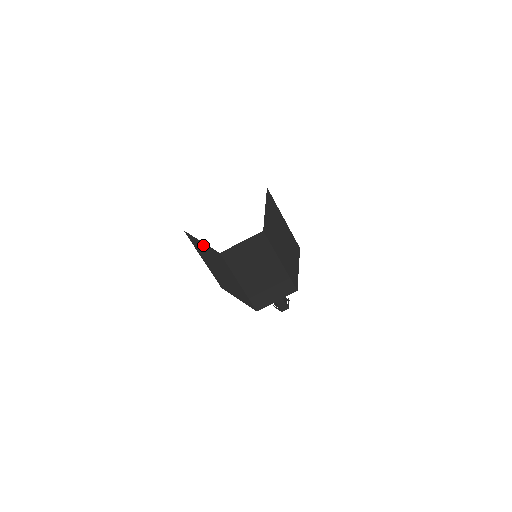
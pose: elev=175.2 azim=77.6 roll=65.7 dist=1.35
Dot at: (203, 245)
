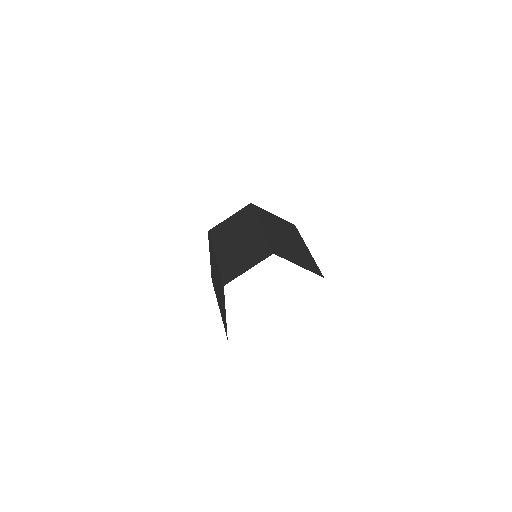
Dot at: occluded
